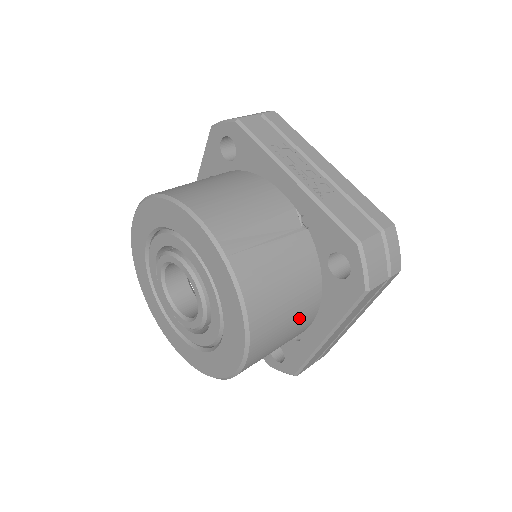
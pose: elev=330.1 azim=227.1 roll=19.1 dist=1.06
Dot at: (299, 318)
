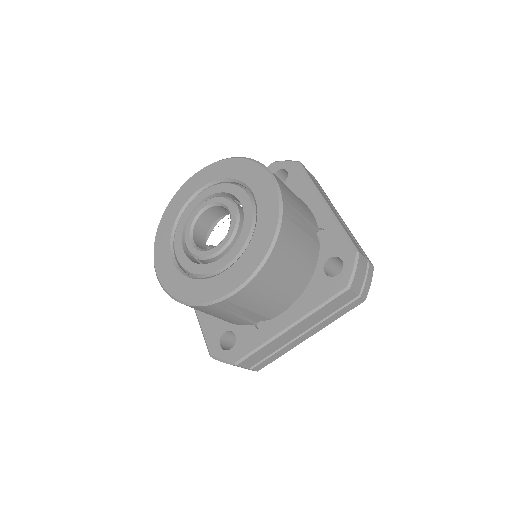
Dot at: occluded
